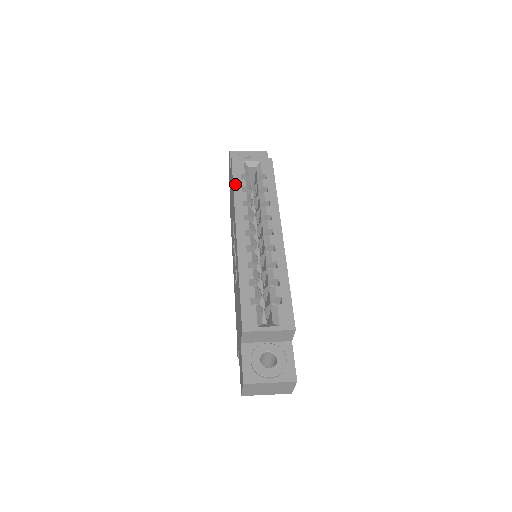
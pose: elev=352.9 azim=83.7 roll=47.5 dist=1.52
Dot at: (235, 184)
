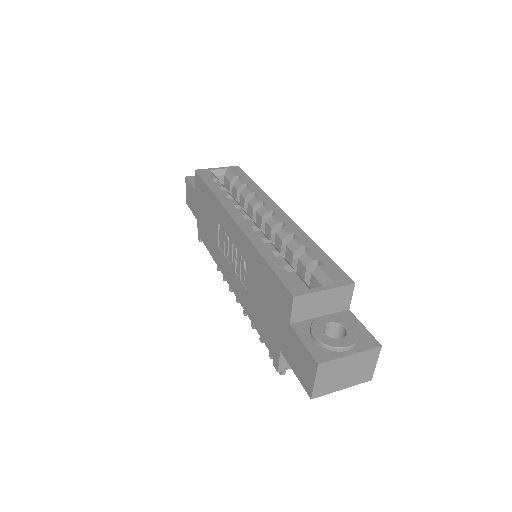
Dot at: (210, 186)
